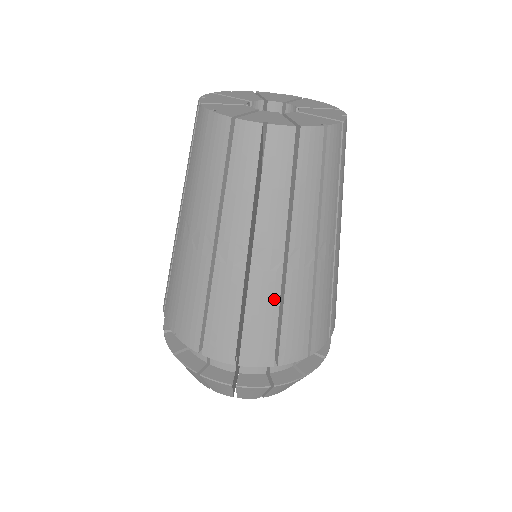
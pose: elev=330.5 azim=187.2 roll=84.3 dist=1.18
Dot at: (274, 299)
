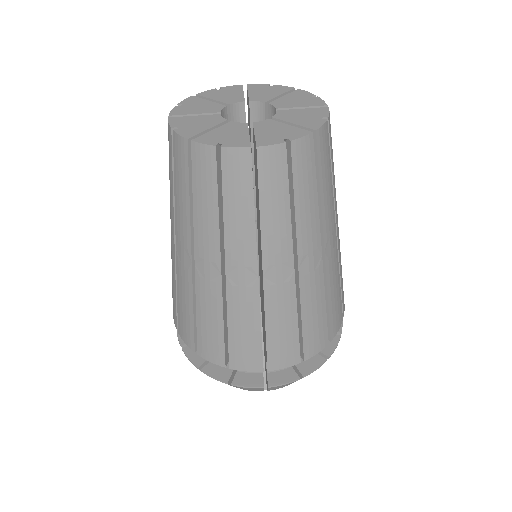
Dot at: (254, 312)
